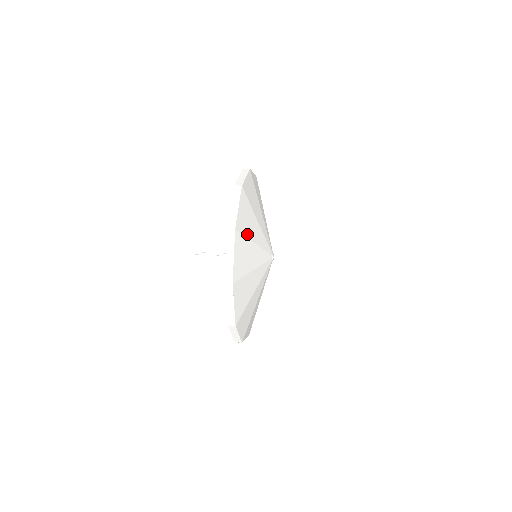
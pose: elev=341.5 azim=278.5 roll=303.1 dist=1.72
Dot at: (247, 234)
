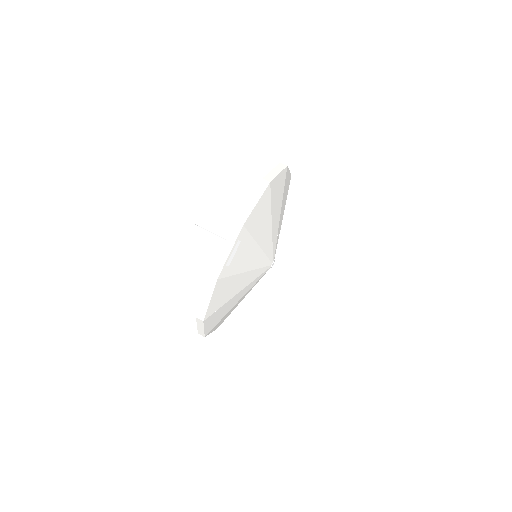
Dot at: (223, 316)
